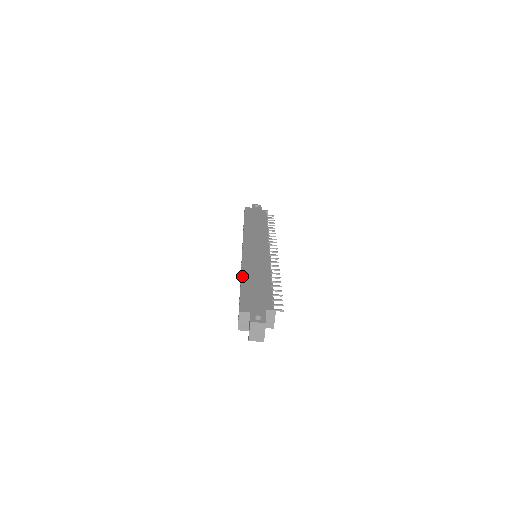
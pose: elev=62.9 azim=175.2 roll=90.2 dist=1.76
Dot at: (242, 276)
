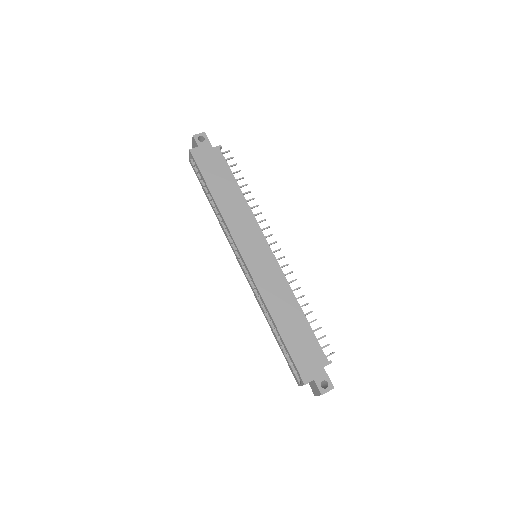
Dot at: (274, 321)
